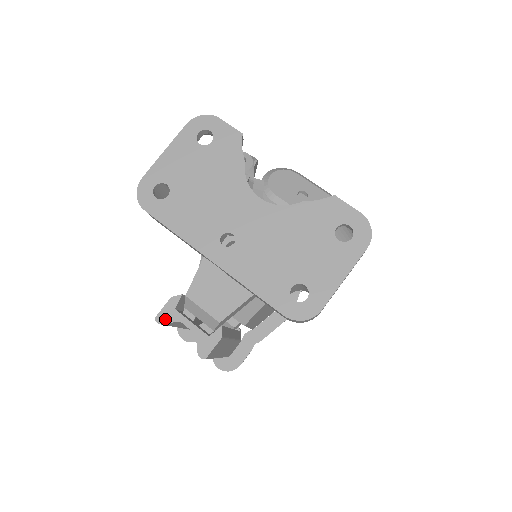
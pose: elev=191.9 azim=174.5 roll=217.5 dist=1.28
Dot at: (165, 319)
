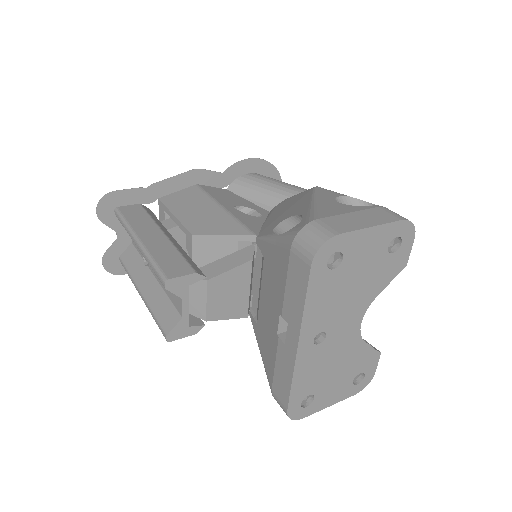
Dot at: (174, 288)
